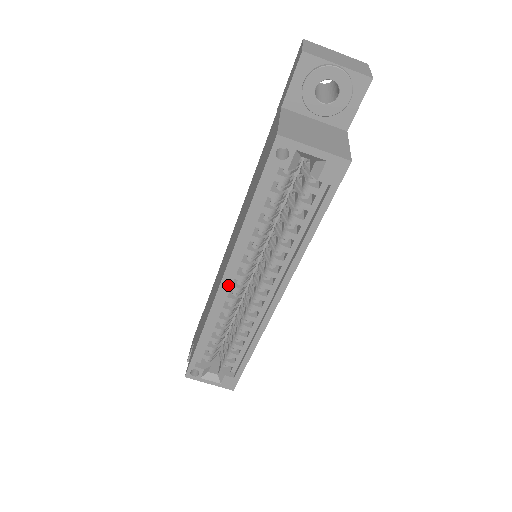
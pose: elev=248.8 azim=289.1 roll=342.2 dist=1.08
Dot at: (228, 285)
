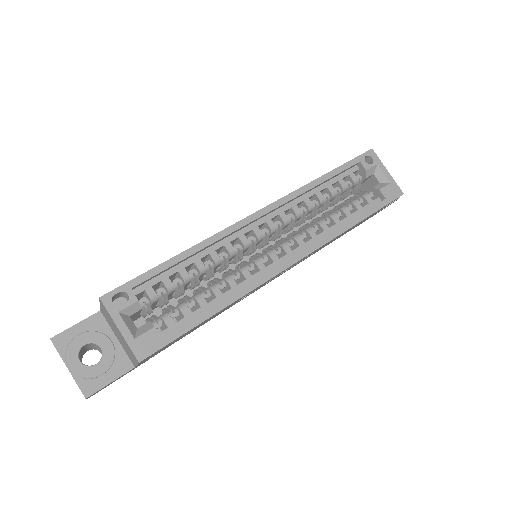
Dot at: (255, 224)
